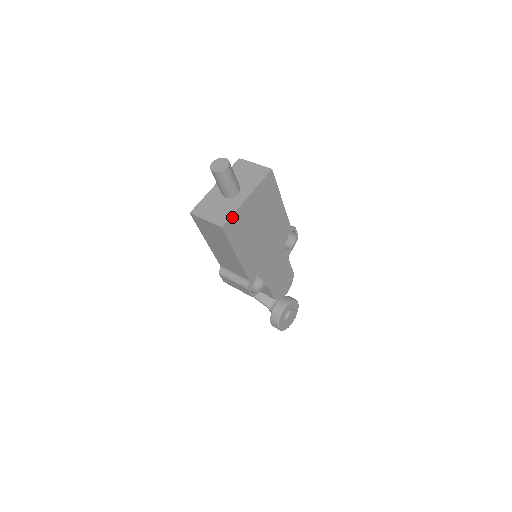
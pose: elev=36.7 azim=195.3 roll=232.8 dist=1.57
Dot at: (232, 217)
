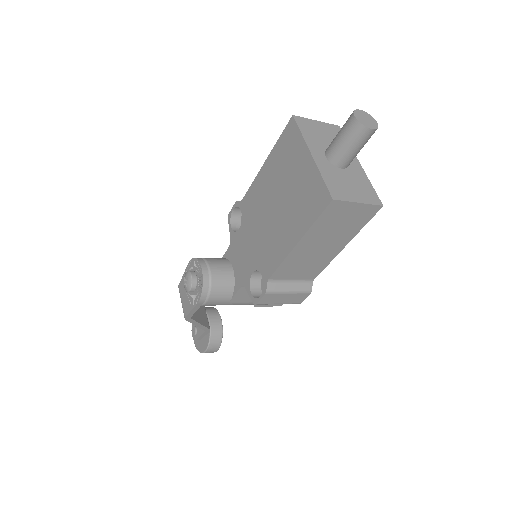
Dot at: (372, 191)
